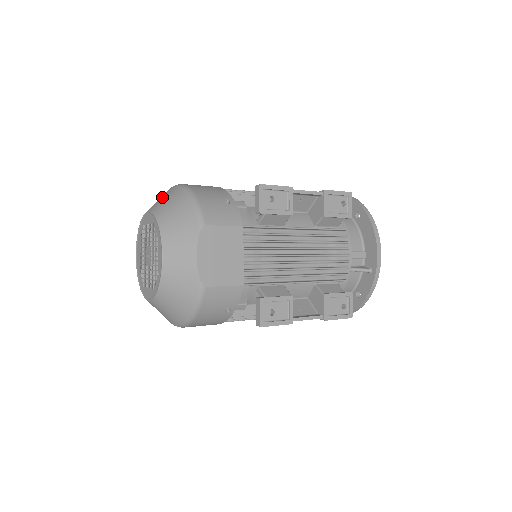
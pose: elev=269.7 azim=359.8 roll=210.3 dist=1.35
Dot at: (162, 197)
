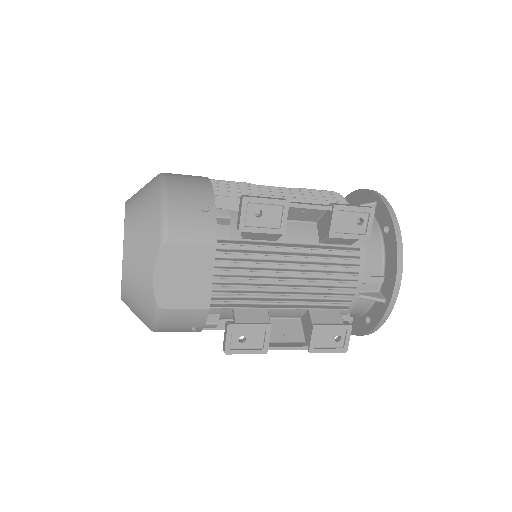
Dot at: (143, 187)
